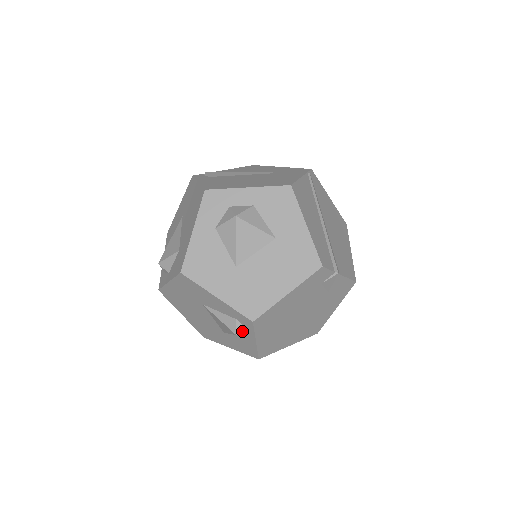
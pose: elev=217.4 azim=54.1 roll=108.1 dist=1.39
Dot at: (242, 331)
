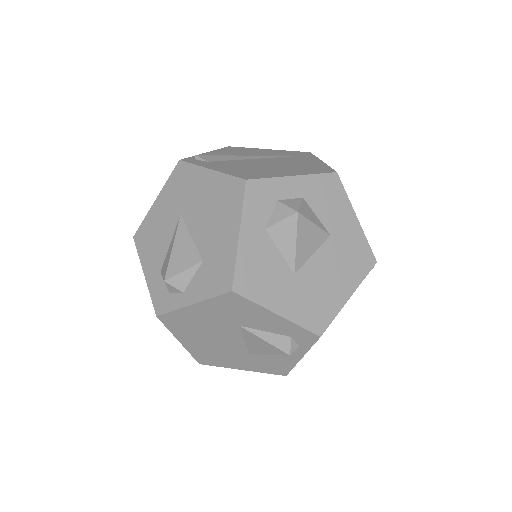
Dot at: (295, 349)
